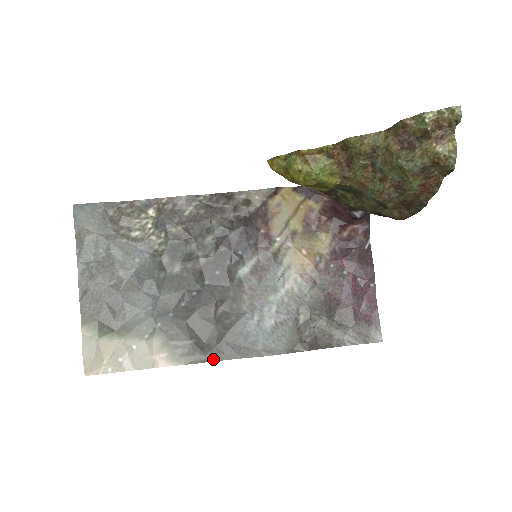
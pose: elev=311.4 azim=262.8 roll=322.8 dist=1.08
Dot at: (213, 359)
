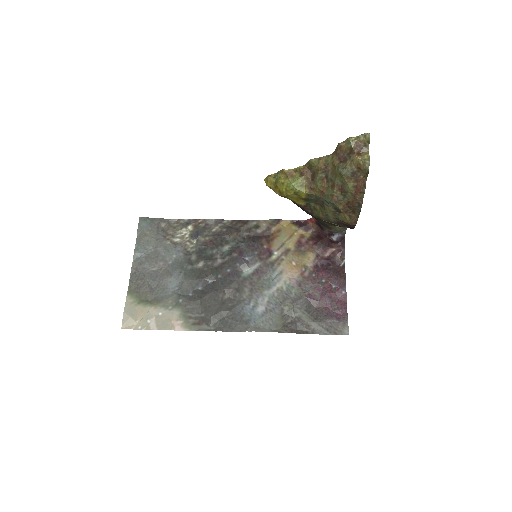
Dot at: (215, 330)
